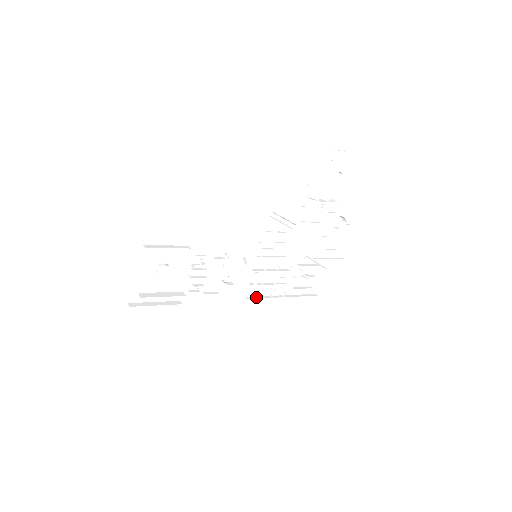
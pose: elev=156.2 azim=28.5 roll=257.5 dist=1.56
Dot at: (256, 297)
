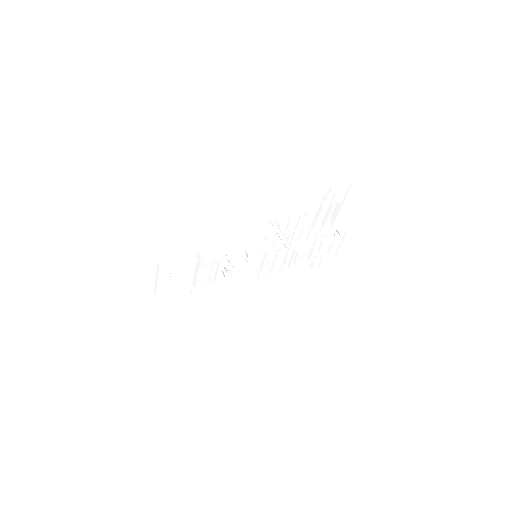
Dot at: (256, 276)
